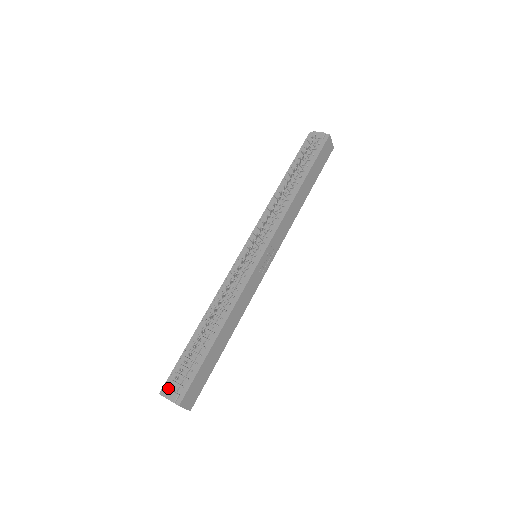
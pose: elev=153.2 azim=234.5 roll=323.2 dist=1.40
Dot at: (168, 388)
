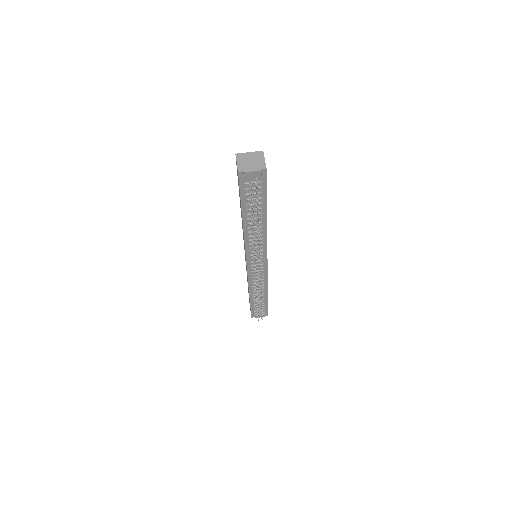
Dot at: (256, 316)
